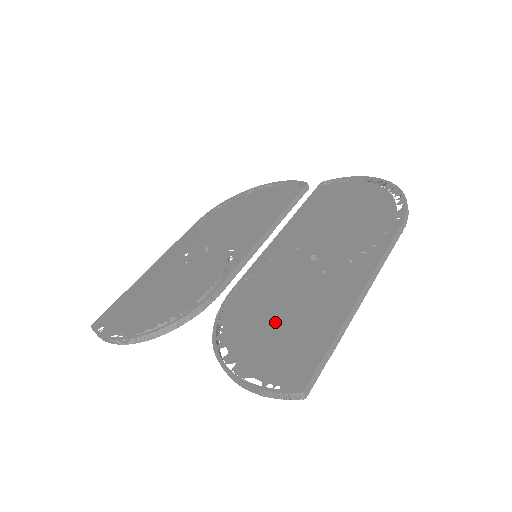
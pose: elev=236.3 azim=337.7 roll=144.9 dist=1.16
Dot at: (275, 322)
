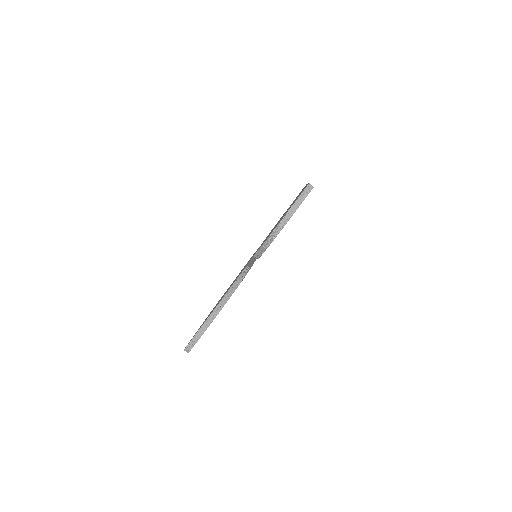
Dot at: occluded
